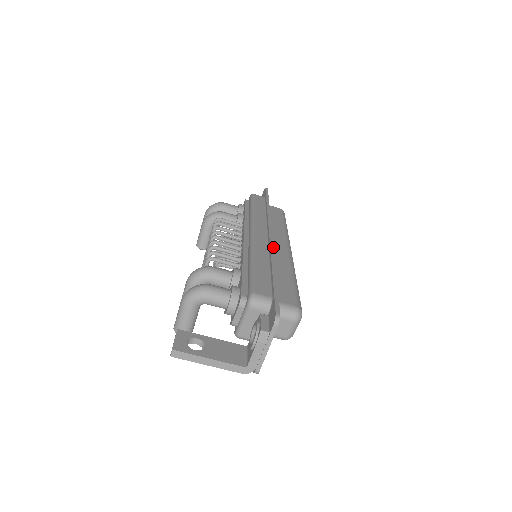
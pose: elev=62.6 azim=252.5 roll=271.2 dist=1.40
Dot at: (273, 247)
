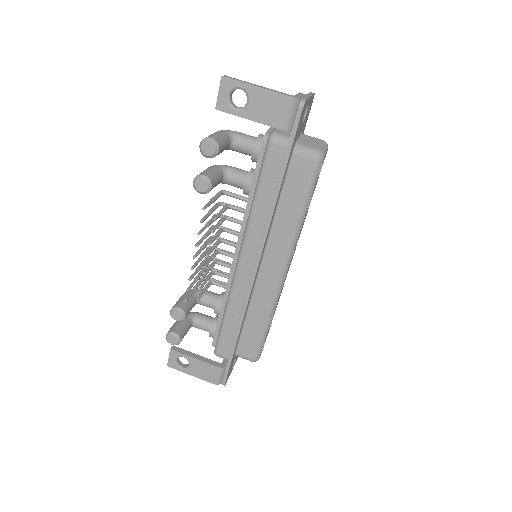
Dot at: occluded
